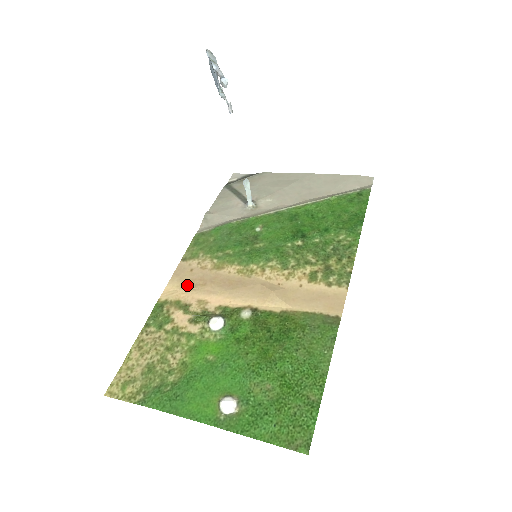
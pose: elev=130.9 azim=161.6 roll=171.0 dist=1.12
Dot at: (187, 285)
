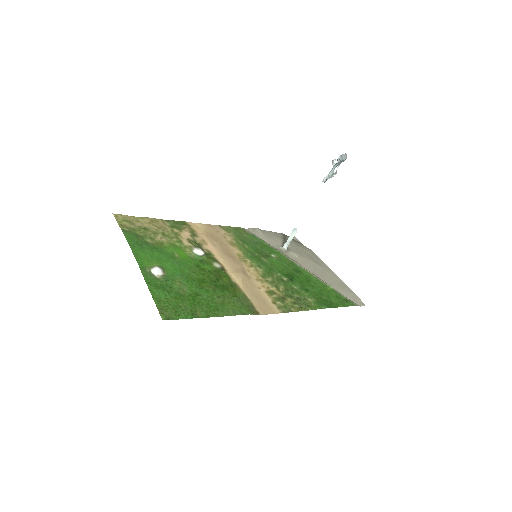
Dot at: (207, 232)
